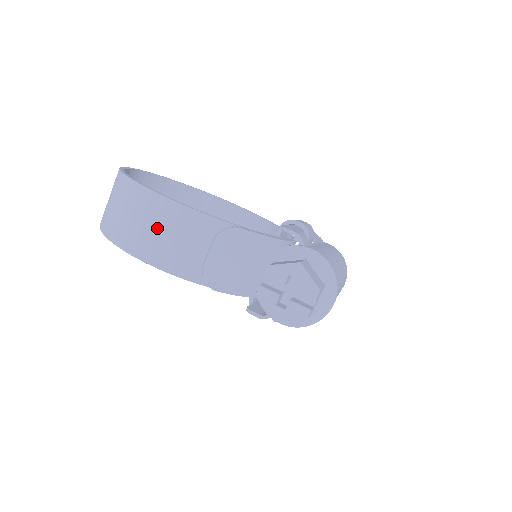
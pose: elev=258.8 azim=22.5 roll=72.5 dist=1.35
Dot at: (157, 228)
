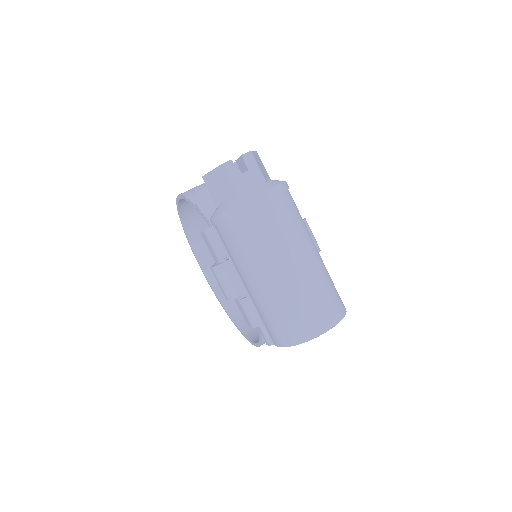
Dot at: occluded
